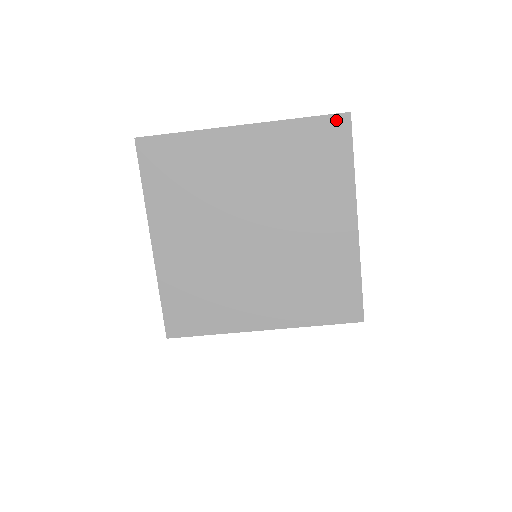
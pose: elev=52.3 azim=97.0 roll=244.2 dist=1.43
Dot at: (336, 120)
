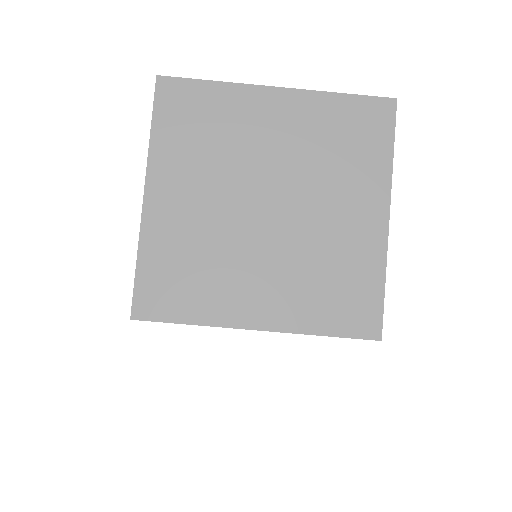
Dot at: (381, 103)
